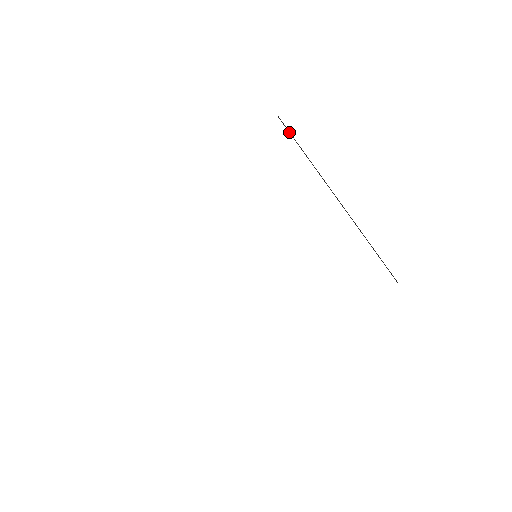
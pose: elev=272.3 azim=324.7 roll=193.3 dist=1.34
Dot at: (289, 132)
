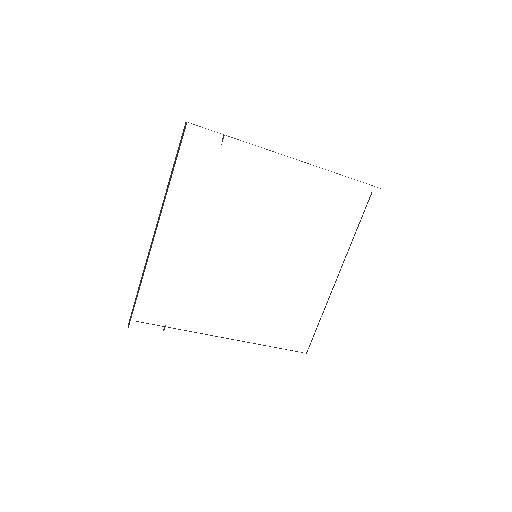
Dot at: occluded
